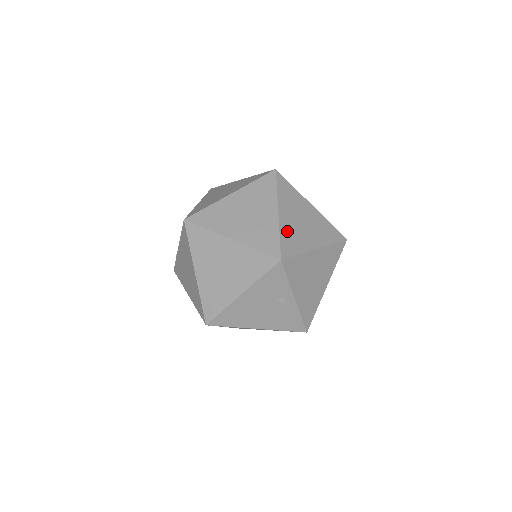
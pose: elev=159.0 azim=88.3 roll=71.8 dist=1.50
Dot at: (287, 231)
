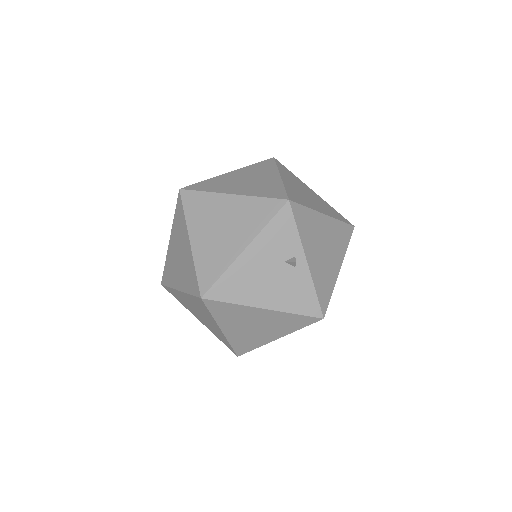
Dot at: (292, 189)
